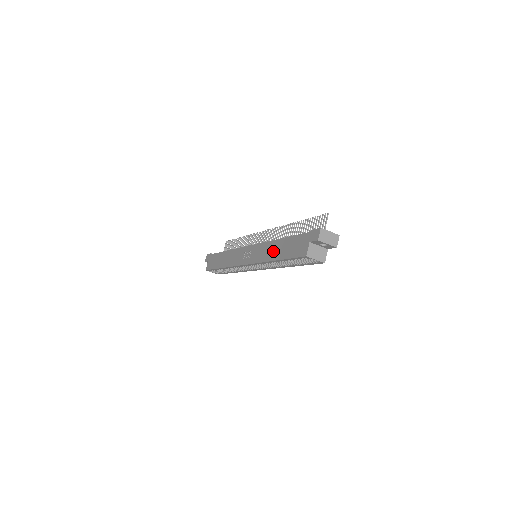
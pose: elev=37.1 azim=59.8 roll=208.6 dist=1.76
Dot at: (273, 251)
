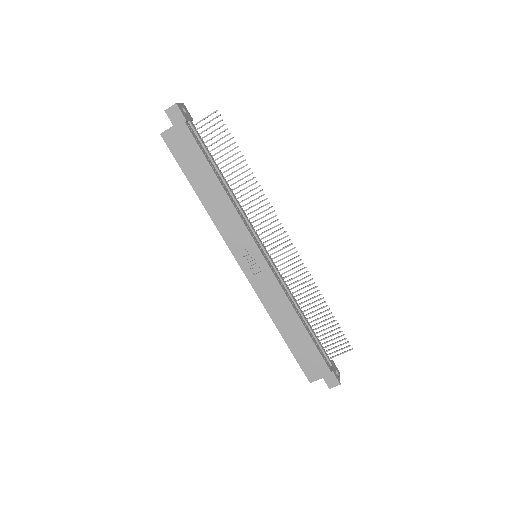
Dot at: (286, 322)
